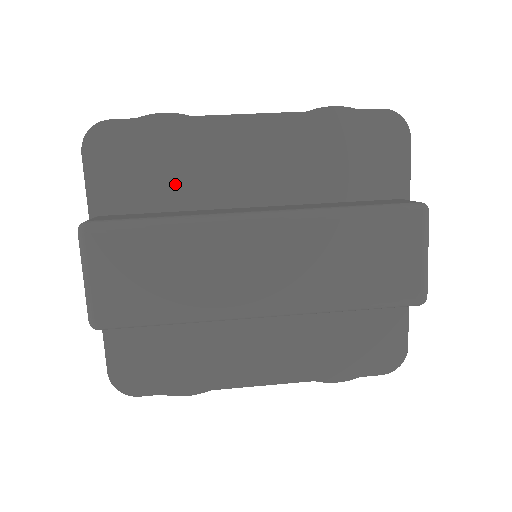
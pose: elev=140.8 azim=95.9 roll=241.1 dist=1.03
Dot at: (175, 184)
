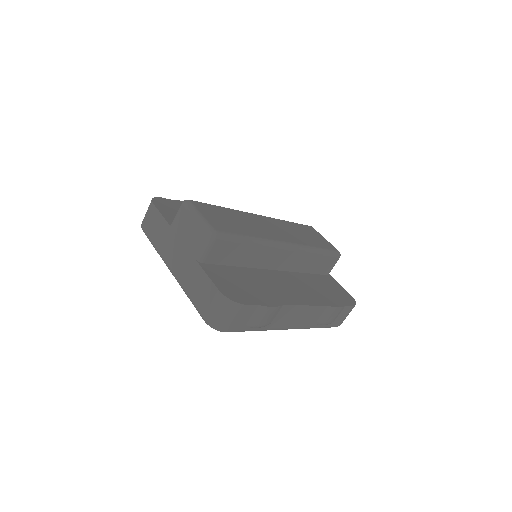
Dot at: occluded
